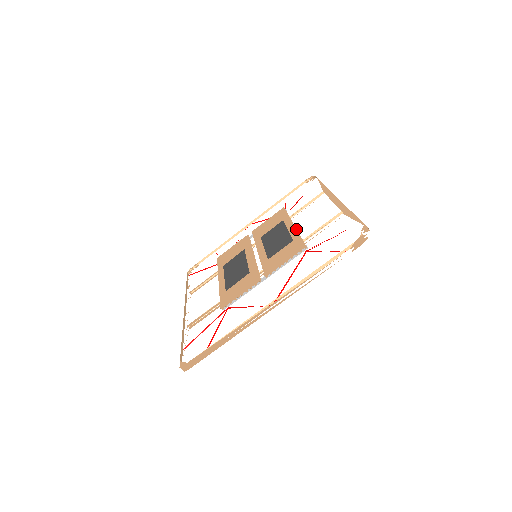
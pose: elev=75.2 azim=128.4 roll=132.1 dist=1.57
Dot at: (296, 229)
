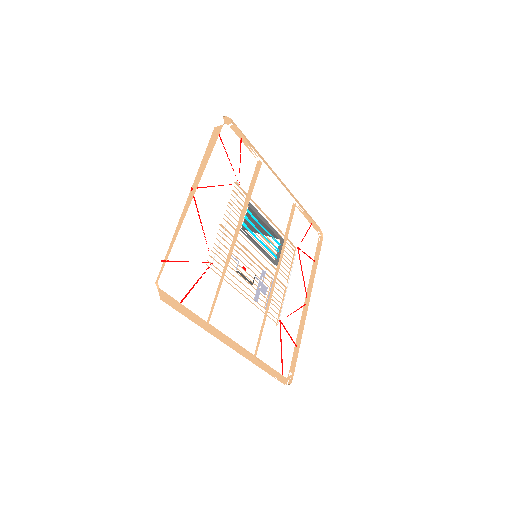
Dot at: occluded
